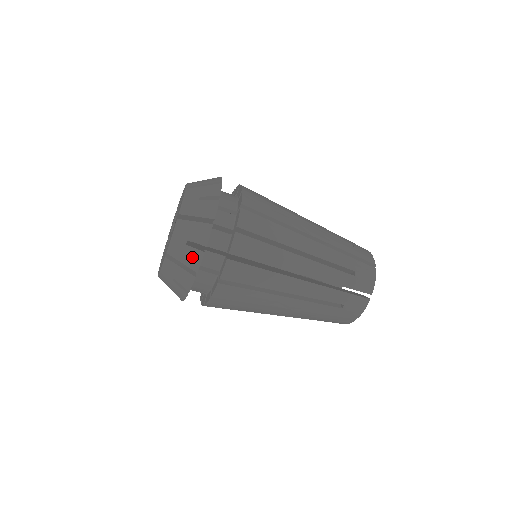
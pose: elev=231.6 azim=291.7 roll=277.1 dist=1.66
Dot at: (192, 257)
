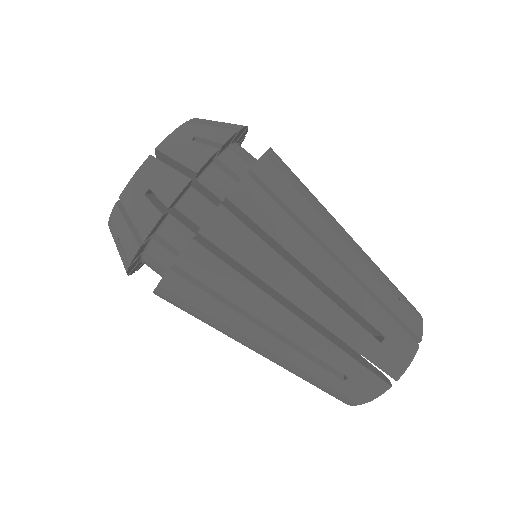
Dot at: (145, 216)
